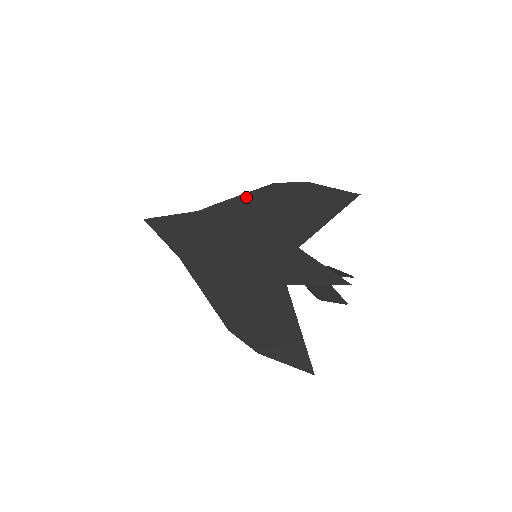
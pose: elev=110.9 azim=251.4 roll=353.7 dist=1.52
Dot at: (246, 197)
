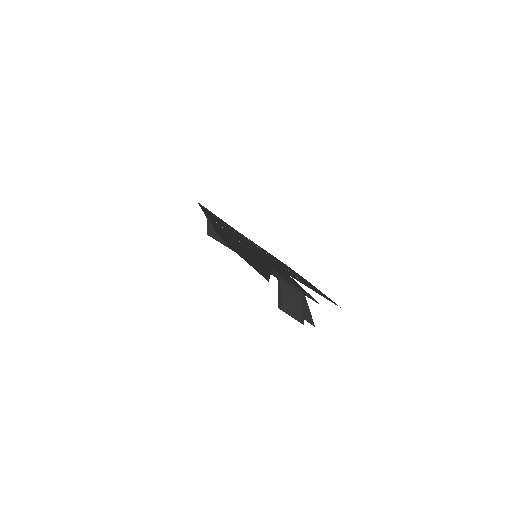
Dot at: (266, 251)
